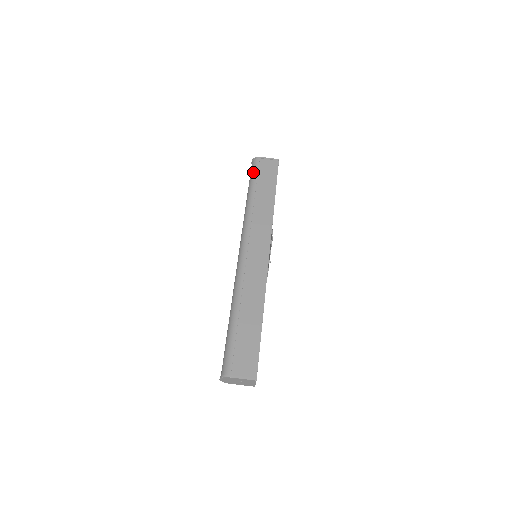
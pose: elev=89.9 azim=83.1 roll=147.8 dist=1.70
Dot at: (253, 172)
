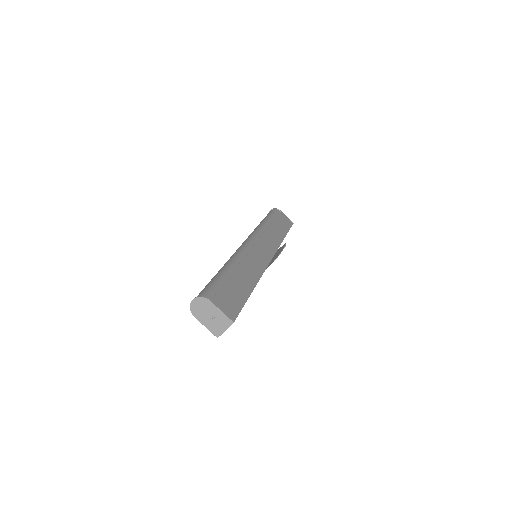
Dot at: (272, 213)
